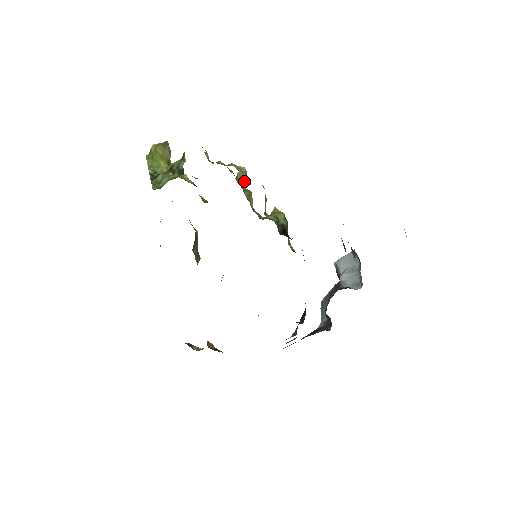
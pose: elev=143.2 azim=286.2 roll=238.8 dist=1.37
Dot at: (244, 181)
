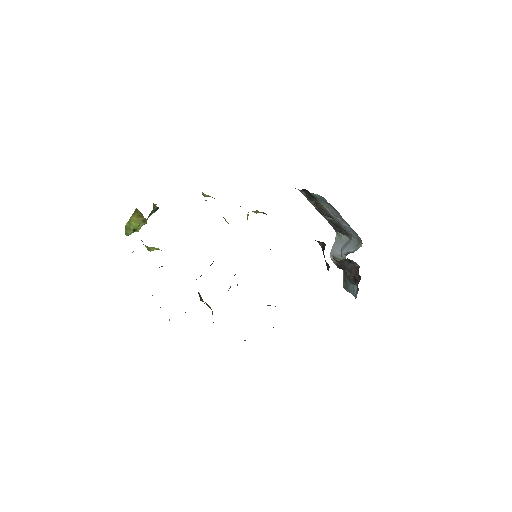
Dot at: occluded
